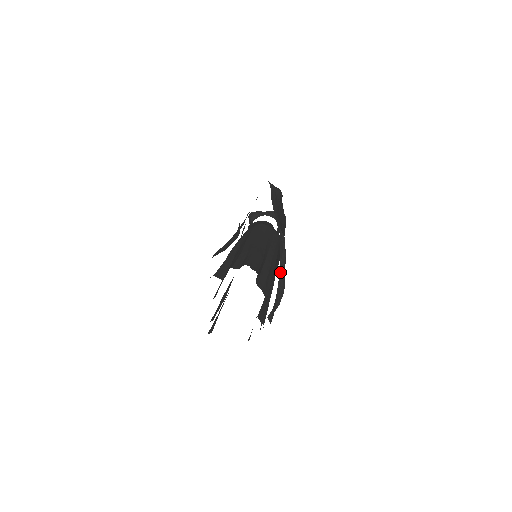
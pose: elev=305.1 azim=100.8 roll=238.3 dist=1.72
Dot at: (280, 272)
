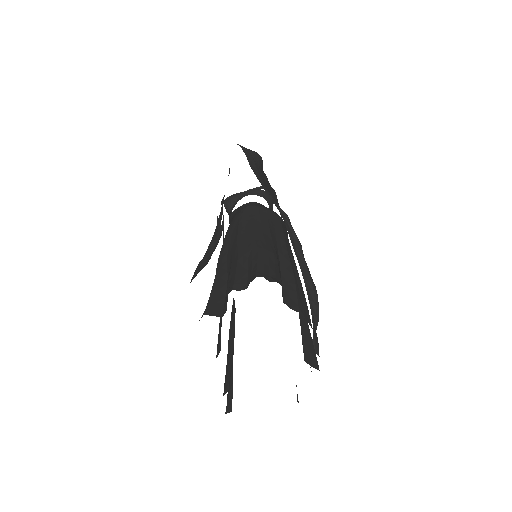
Dot at: (301, 268)
